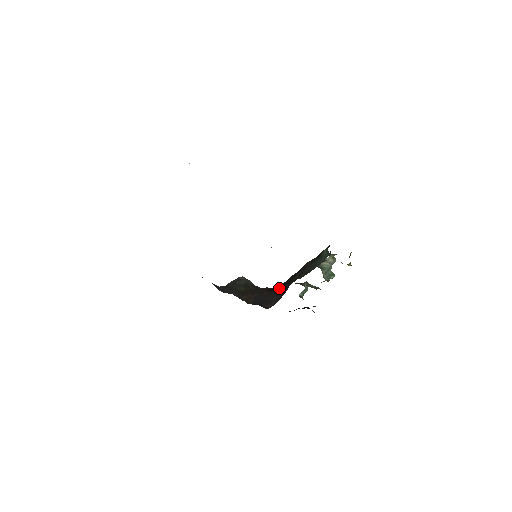
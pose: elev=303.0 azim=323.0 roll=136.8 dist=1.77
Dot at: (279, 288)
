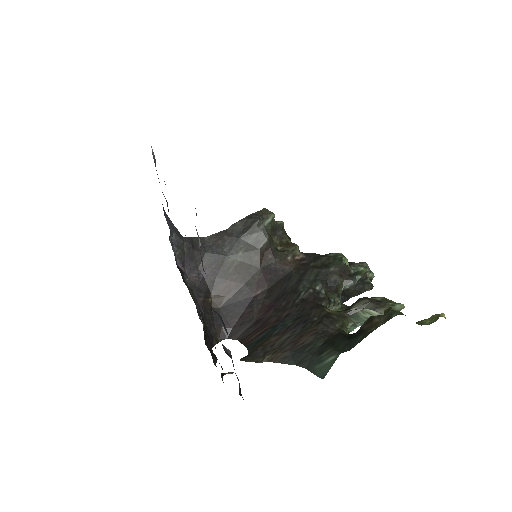
Dot at: (271, 307)
